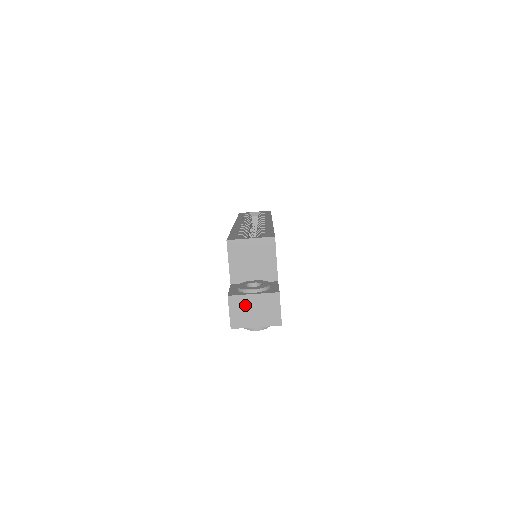
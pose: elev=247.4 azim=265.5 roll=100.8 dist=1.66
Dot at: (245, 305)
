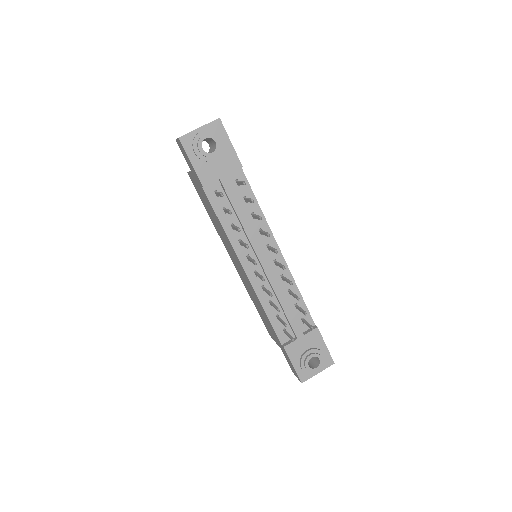
Dot at: occluded
